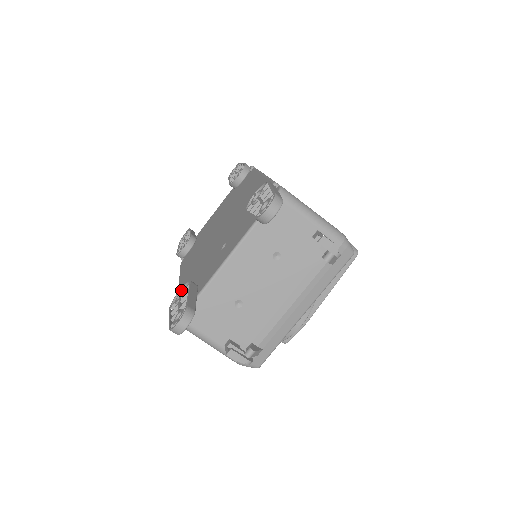
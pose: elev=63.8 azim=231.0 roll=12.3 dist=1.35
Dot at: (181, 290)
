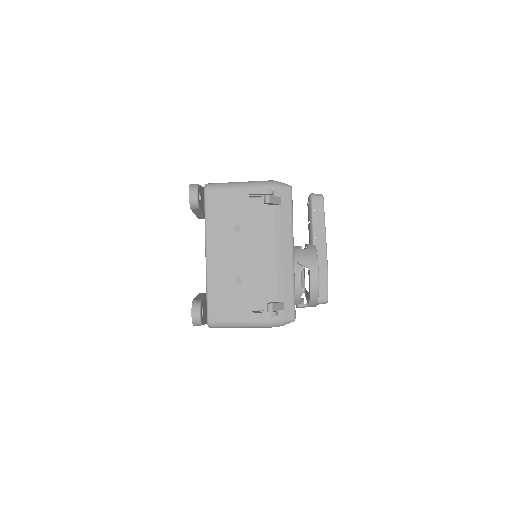
Dot at: occluded
